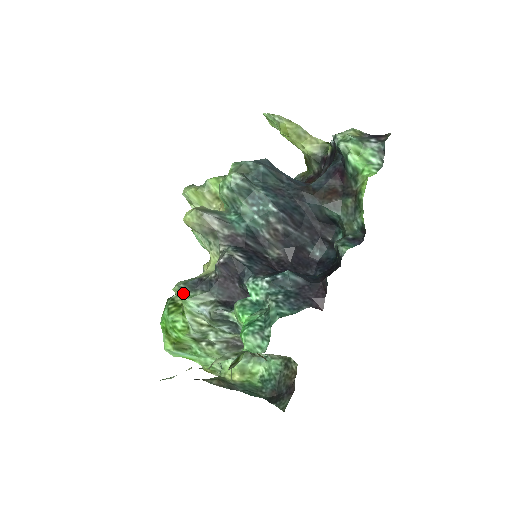
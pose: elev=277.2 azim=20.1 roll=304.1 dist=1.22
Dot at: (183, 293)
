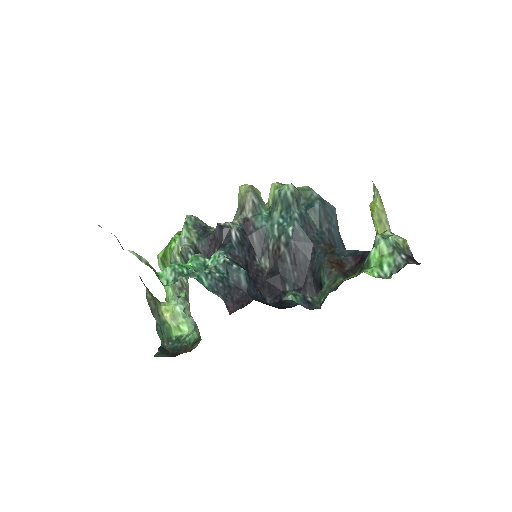
Dot at: (187, 222)
